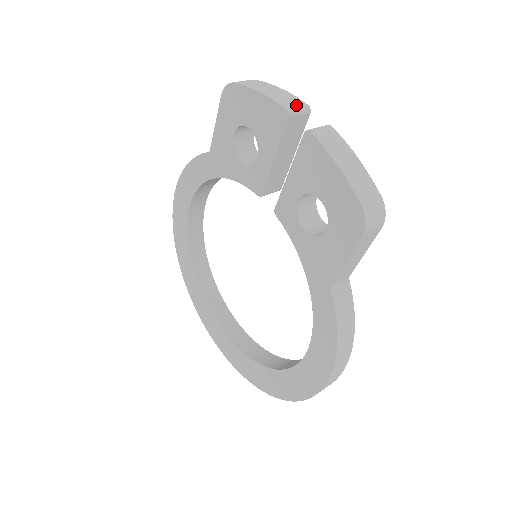
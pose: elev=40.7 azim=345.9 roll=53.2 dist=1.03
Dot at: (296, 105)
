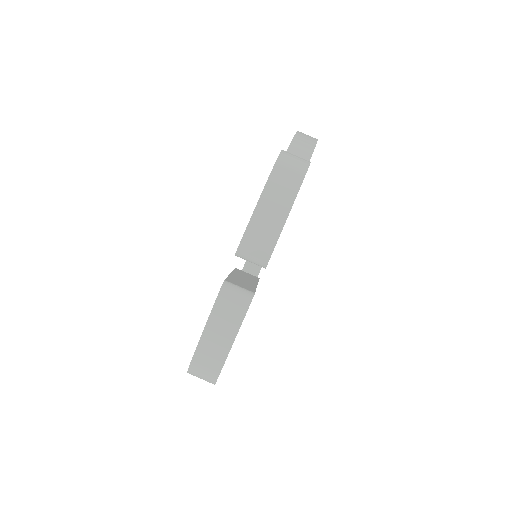
Dot at: (255, 252)
